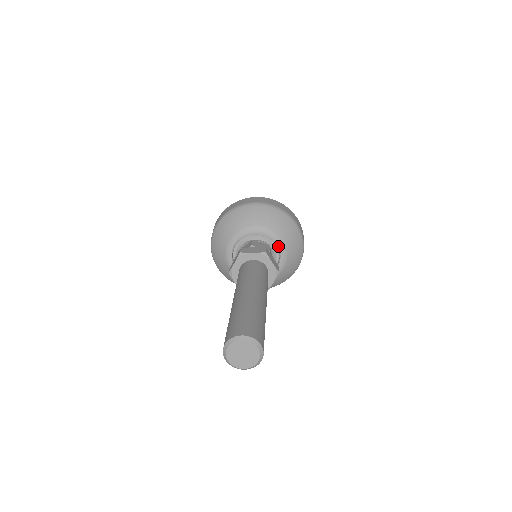
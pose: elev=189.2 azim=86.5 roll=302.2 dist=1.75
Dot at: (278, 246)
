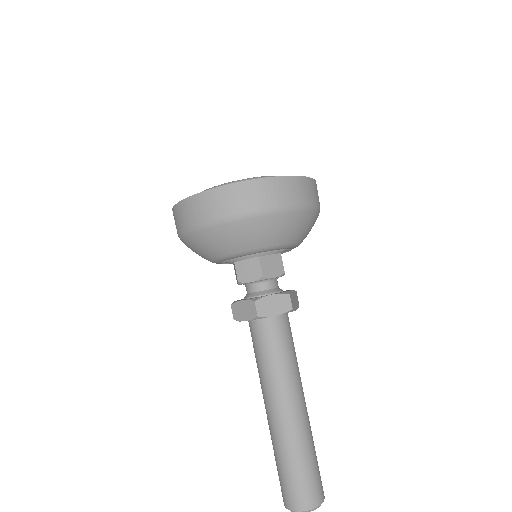
Dot at: occluded
